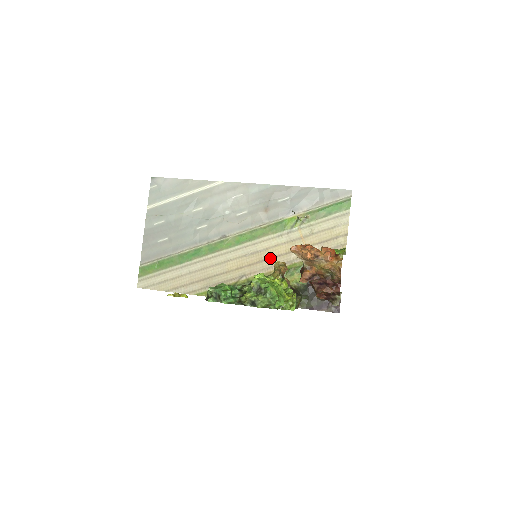
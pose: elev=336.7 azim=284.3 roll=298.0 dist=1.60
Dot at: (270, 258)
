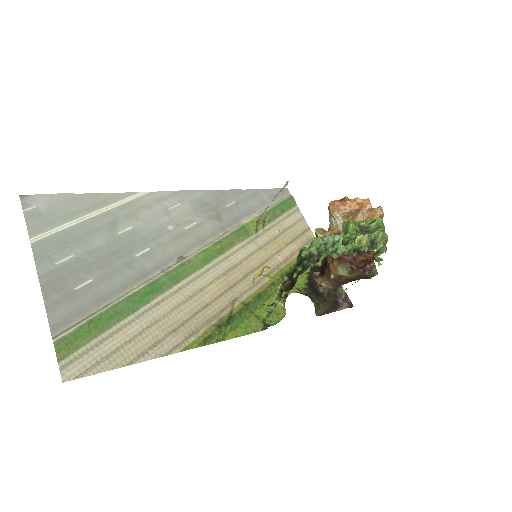
Dot at: (253, 270)
